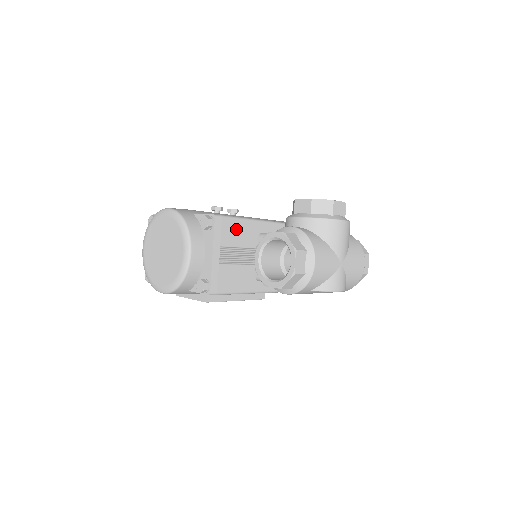
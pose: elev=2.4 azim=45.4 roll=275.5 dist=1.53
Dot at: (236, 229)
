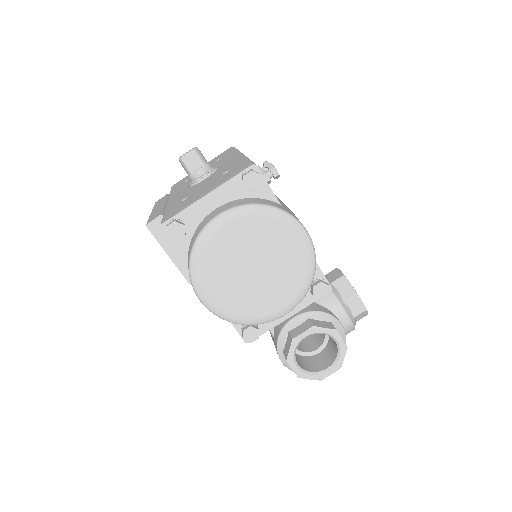
Dot at: occluded
